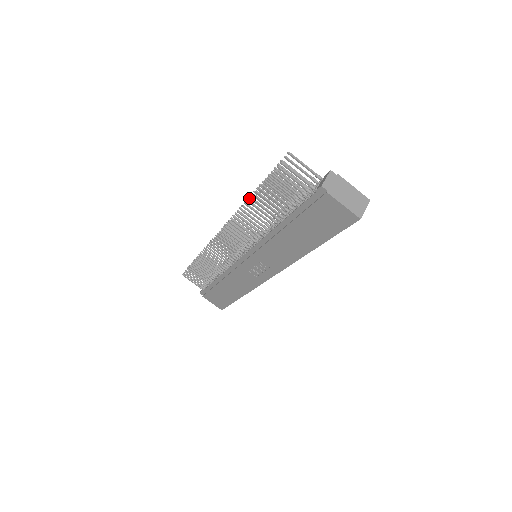
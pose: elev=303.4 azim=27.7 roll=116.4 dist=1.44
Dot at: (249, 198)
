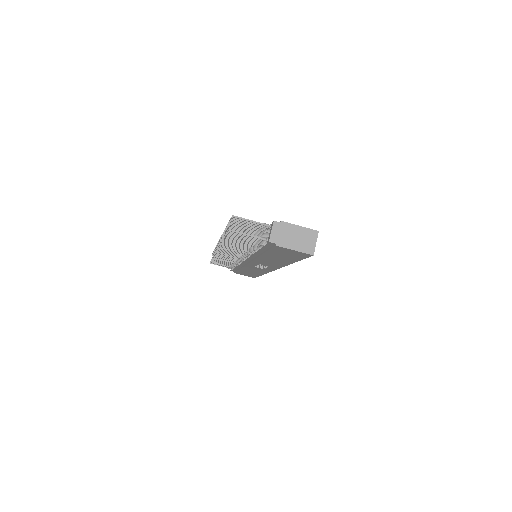
Dot at: (224, 232)
